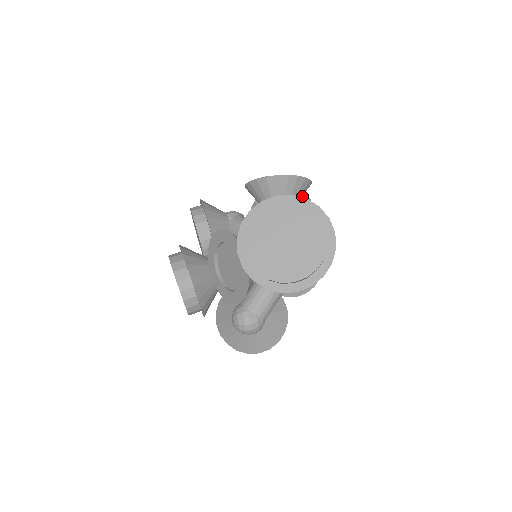
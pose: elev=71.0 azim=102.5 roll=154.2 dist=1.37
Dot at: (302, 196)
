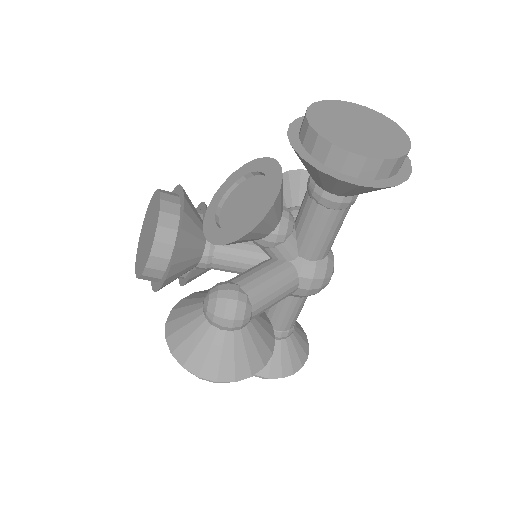
Dot at: occluded
